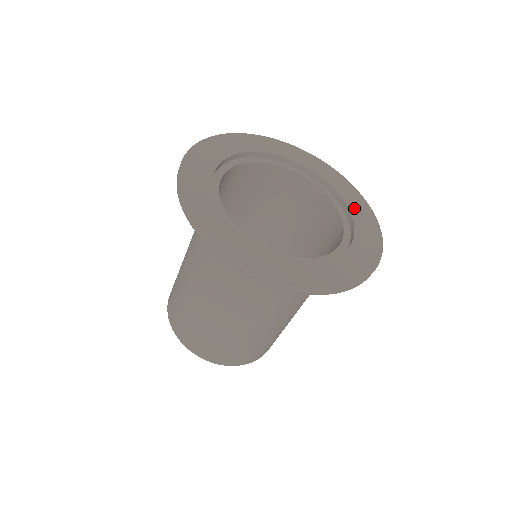
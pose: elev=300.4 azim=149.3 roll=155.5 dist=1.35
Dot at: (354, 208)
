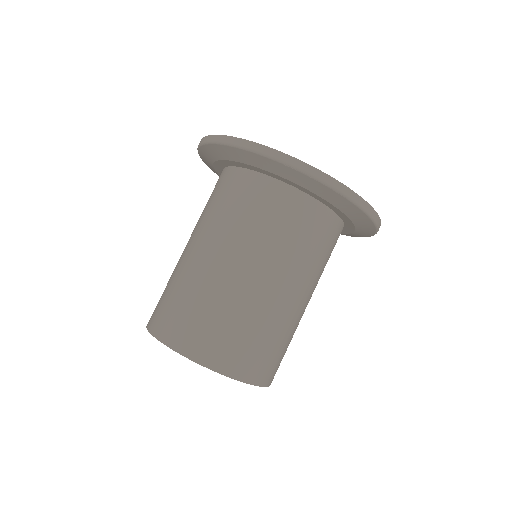
Dot at: occluded
